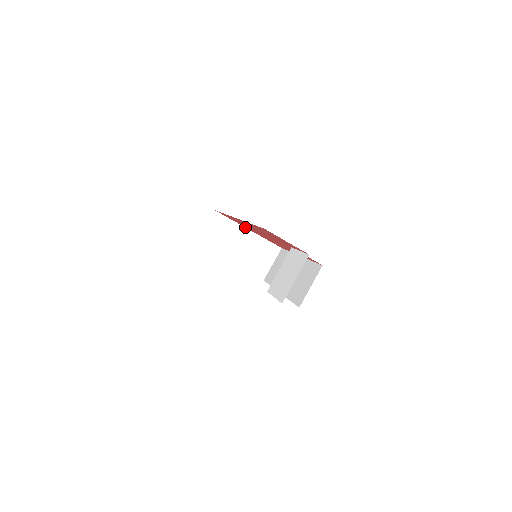
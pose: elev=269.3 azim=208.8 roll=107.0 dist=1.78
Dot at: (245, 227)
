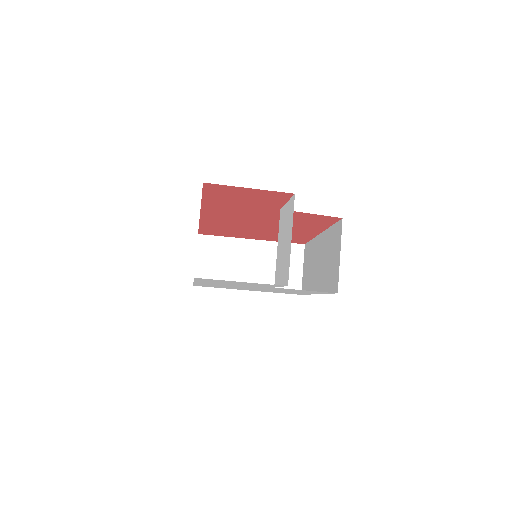
Dot at: (245, 238)
